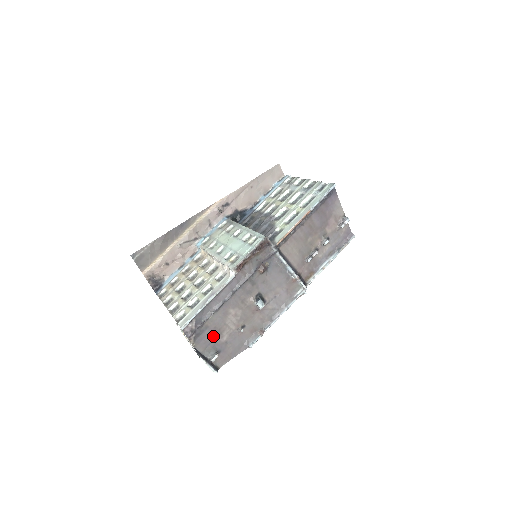
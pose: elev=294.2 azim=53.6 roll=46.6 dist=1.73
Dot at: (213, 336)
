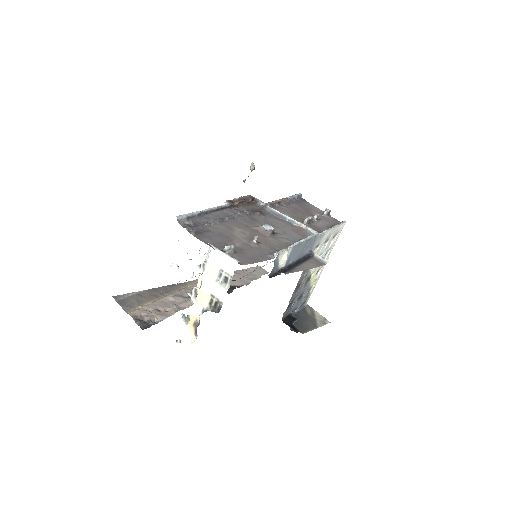
Dot at: (220, 239)
